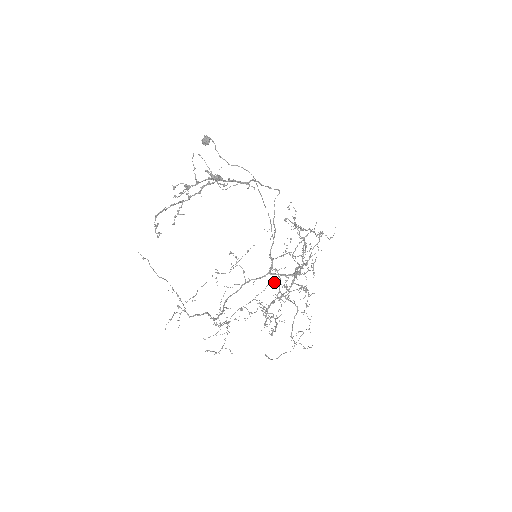
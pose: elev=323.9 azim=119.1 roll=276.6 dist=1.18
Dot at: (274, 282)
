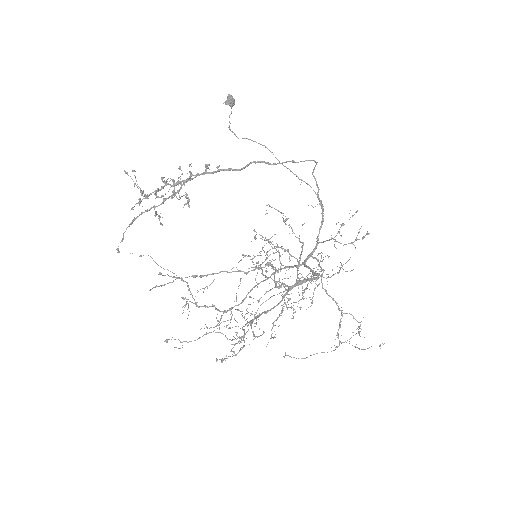
Dot at: occluded
